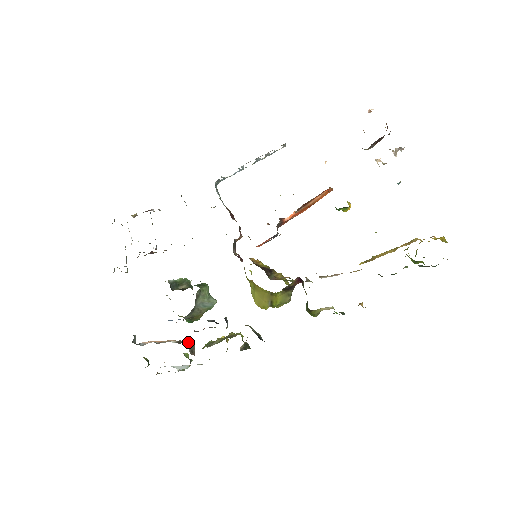
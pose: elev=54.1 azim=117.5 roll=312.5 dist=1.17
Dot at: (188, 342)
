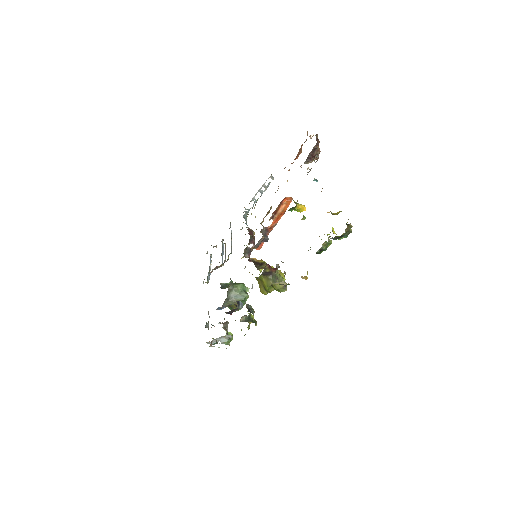
Dot at: (224, 322)
